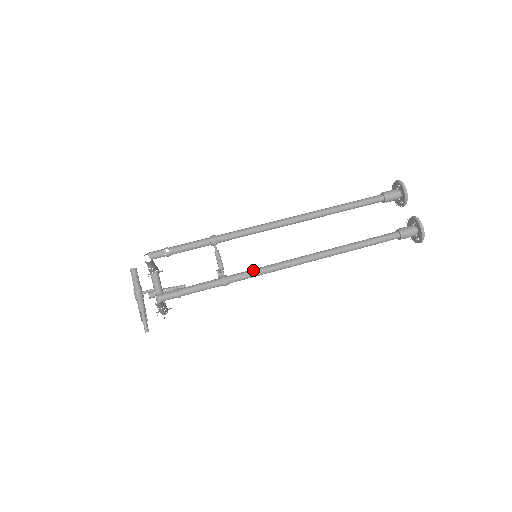
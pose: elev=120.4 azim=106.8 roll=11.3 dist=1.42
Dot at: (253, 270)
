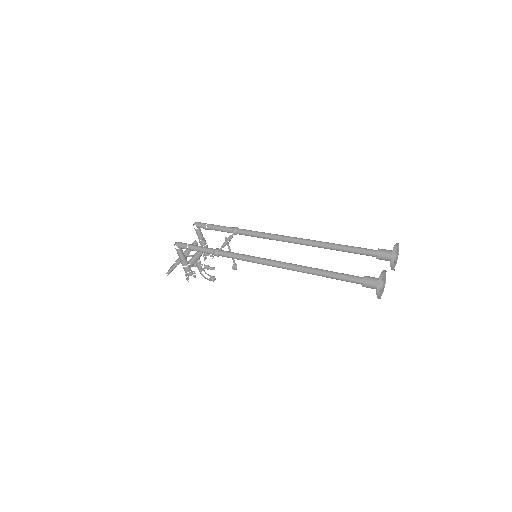
Dot at: (237, 253)
